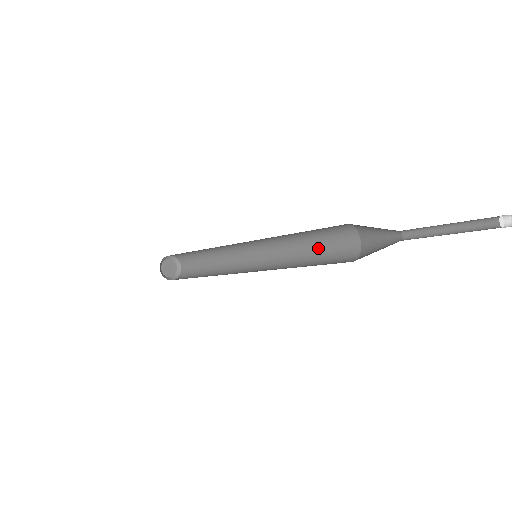
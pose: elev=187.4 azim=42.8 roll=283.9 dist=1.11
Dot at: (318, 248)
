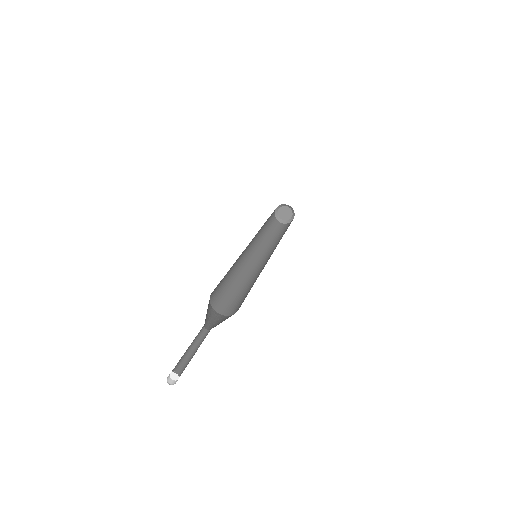
Dot at: occluded
